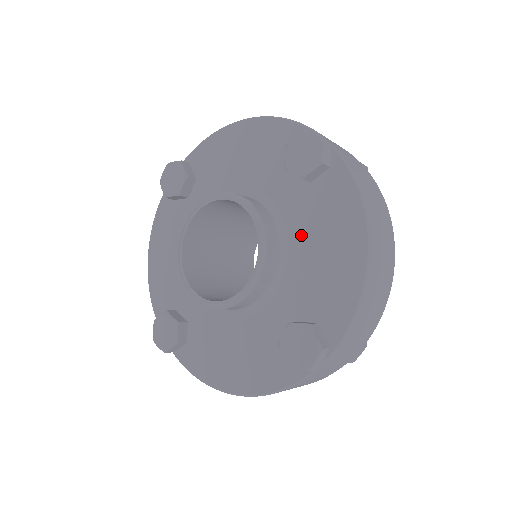
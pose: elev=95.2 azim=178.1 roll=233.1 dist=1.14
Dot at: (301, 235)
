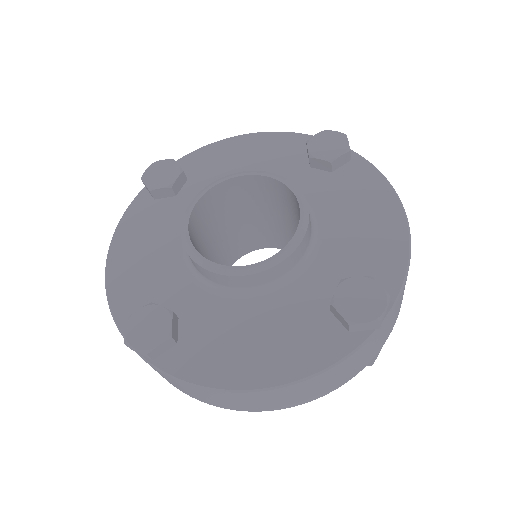
Dot at: (329, 213)
